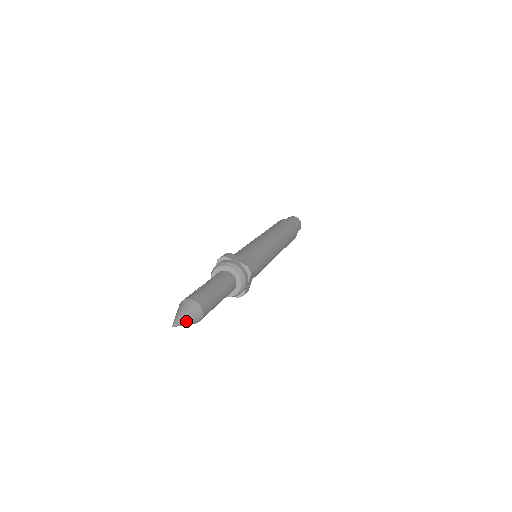
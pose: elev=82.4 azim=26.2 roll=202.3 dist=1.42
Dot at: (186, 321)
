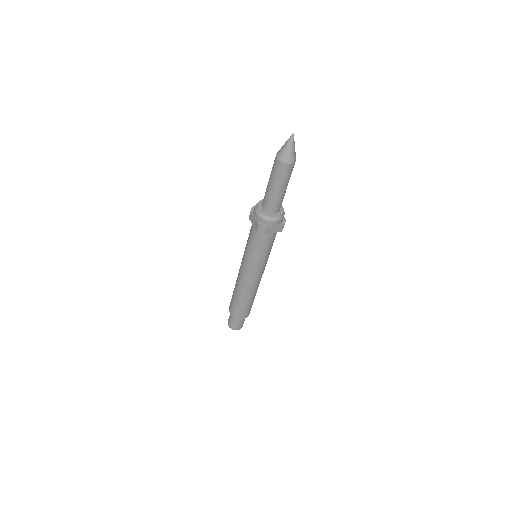
Dot at: (293, 143)
